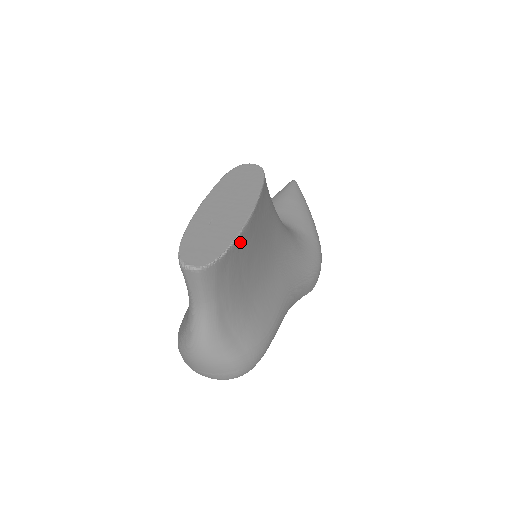
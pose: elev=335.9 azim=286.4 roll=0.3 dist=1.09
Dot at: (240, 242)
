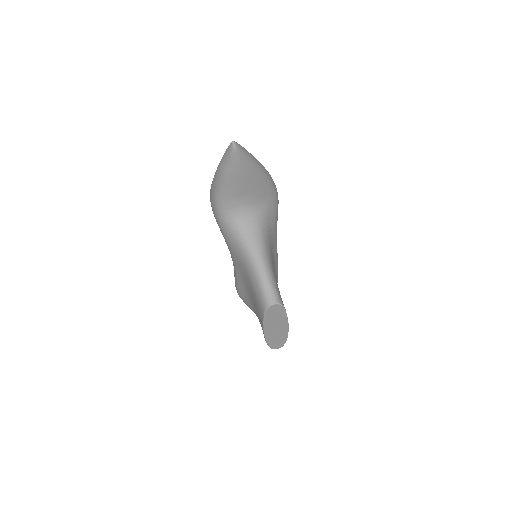
Dot at: occluded
